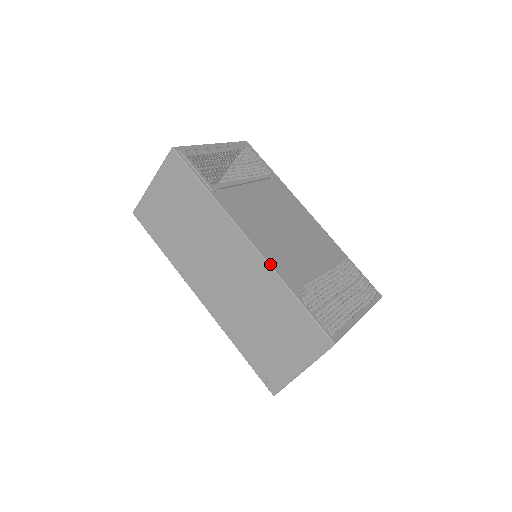
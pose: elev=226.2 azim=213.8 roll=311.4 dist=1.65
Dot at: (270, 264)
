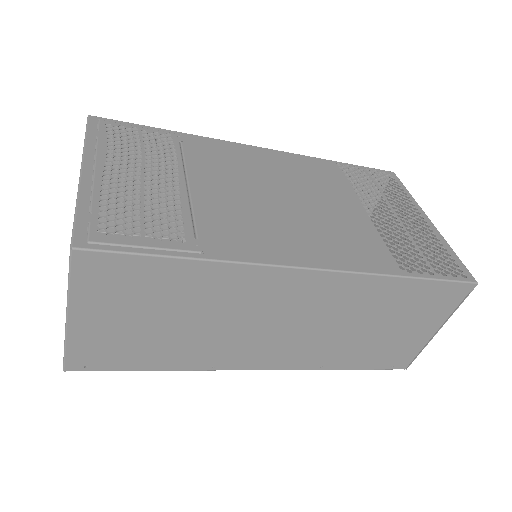
Dot at: (356, 271)
